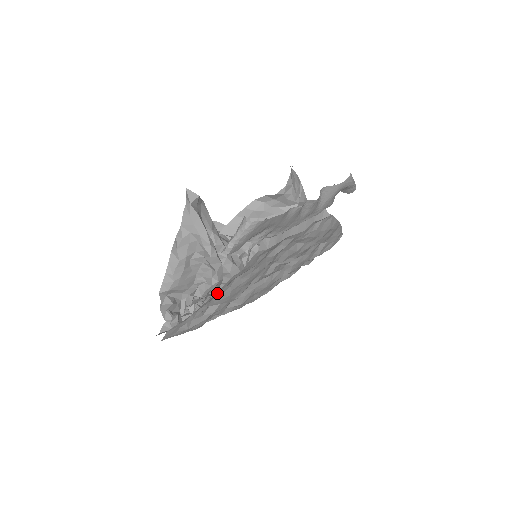
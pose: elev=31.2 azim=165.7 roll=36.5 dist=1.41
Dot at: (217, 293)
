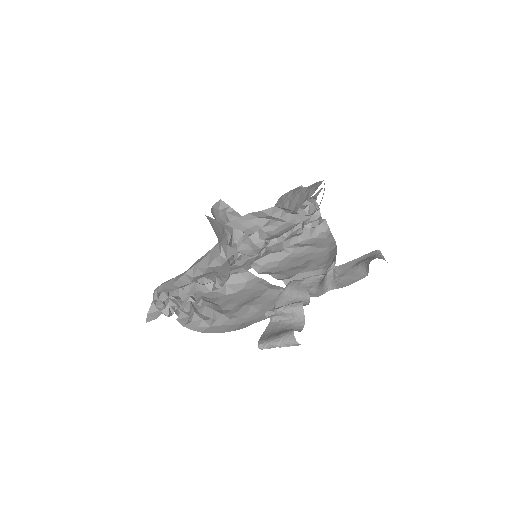
Dot at: occluded
